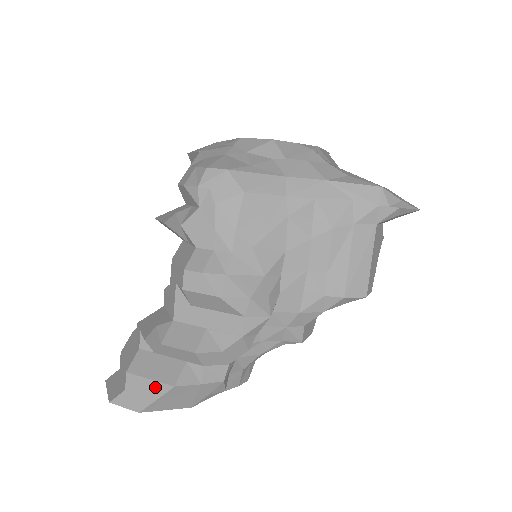
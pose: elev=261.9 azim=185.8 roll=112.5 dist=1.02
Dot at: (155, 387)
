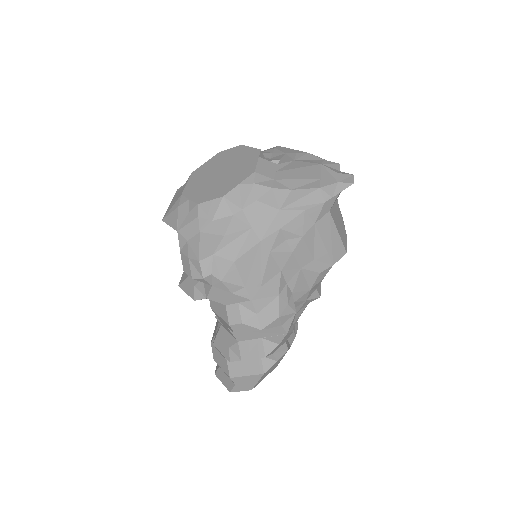
Dot at: (252, 378)
